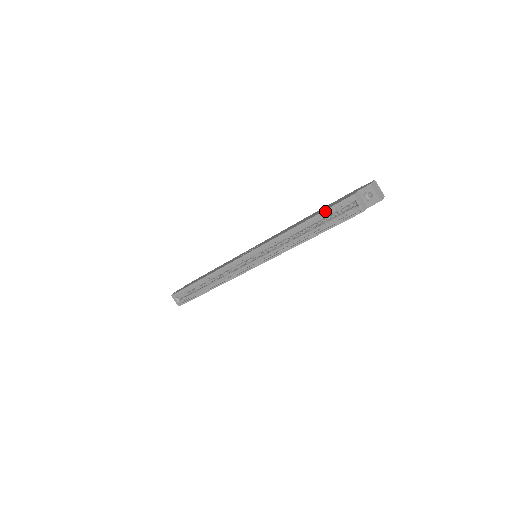
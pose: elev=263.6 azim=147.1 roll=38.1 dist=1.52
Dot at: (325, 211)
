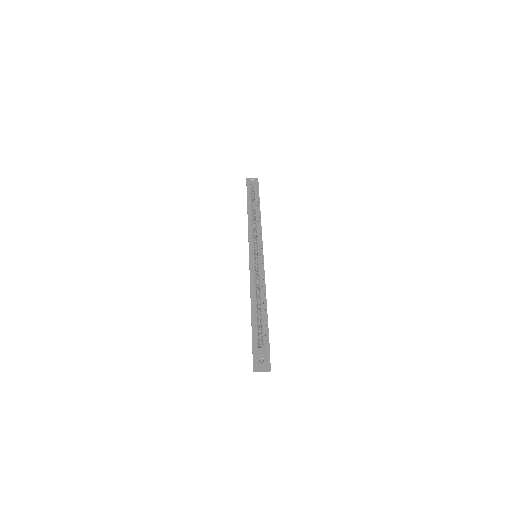
Dot at: (247, 192)
